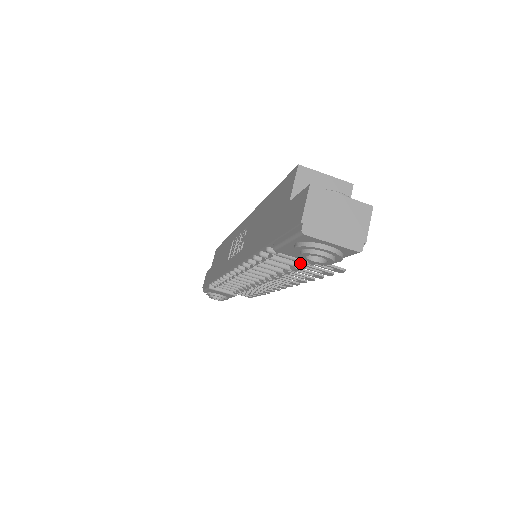
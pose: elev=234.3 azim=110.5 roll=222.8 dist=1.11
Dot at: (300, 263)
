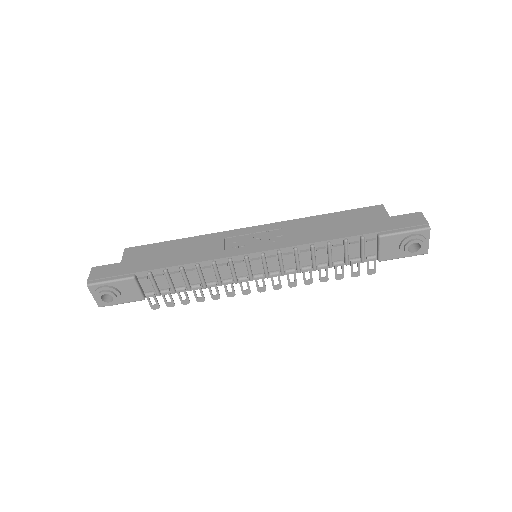
Dot at: (354, 259)
